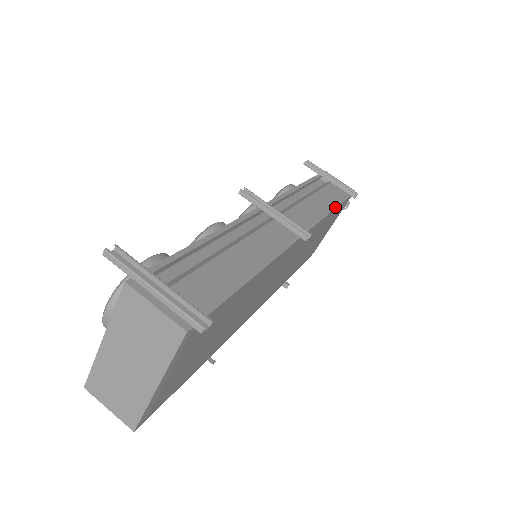
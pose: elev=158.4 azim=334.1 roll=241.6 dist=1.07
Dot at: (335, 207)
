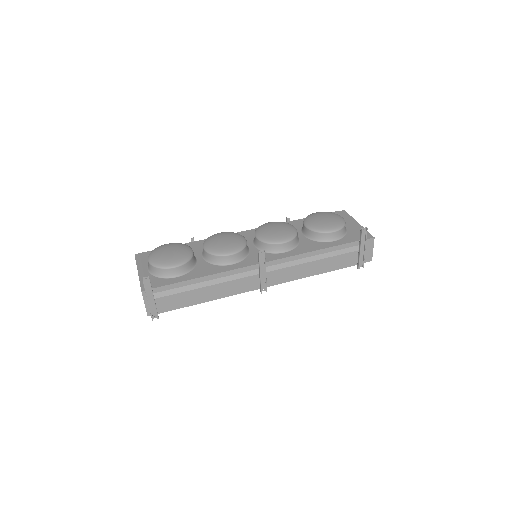
Dot at: (324, 272)
